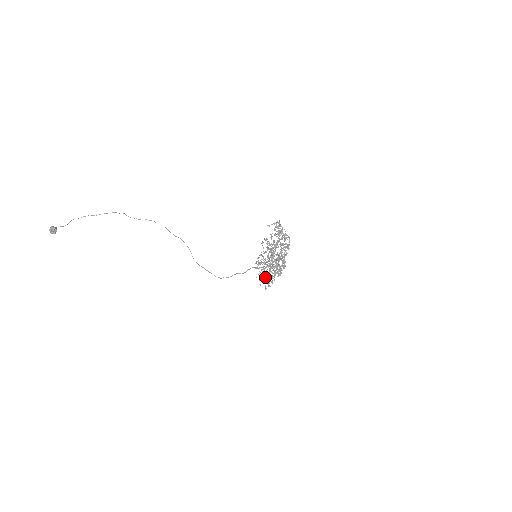
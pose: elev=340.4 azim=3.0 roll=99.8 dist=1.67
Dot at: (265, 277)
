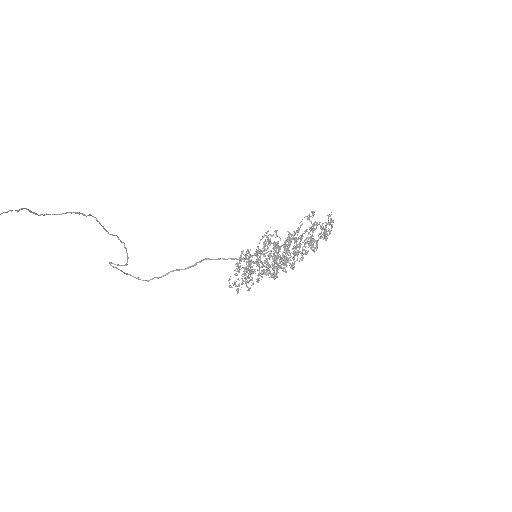
Dot at: (246, 278)
